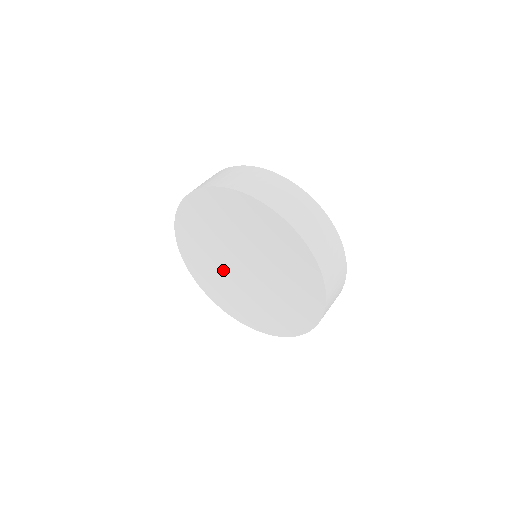
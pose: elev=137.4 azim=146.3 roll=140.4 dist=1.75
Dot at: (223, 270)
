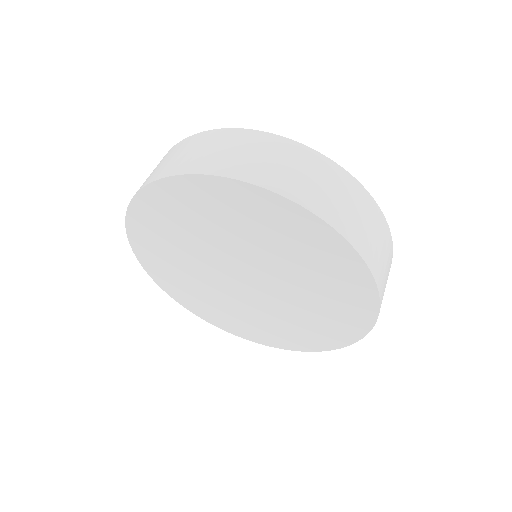
Dot at: (232, 298)
